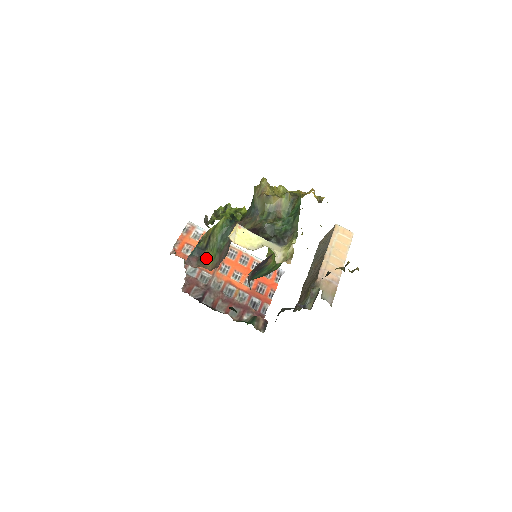
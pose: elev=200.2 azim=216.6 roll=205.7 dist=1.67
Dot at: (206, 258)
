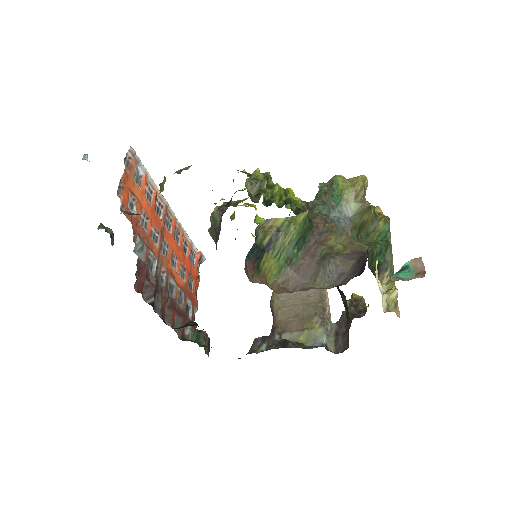
Dot at: (265, 267)
